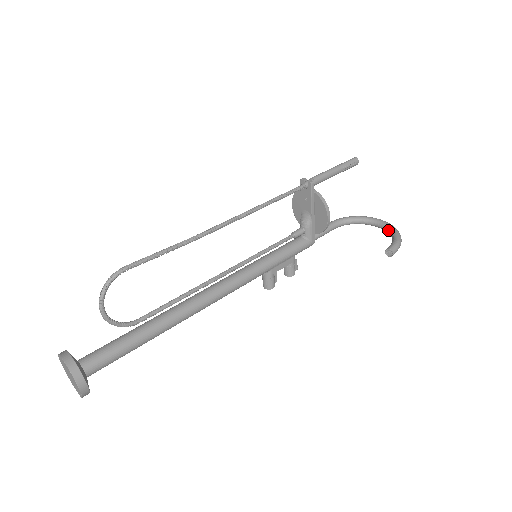
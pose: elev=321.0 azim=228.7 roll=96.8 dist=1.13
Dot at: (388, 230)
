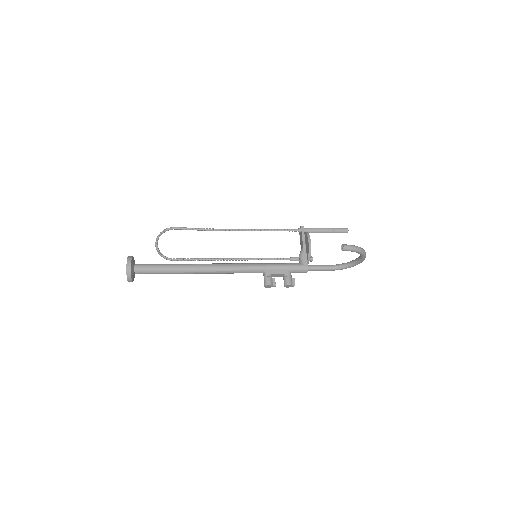
Dot at: occluded
